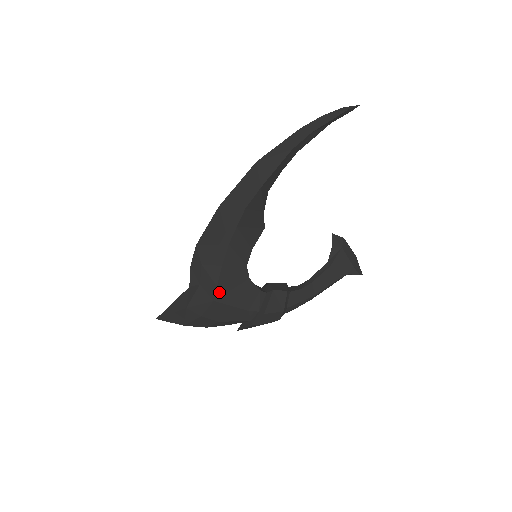
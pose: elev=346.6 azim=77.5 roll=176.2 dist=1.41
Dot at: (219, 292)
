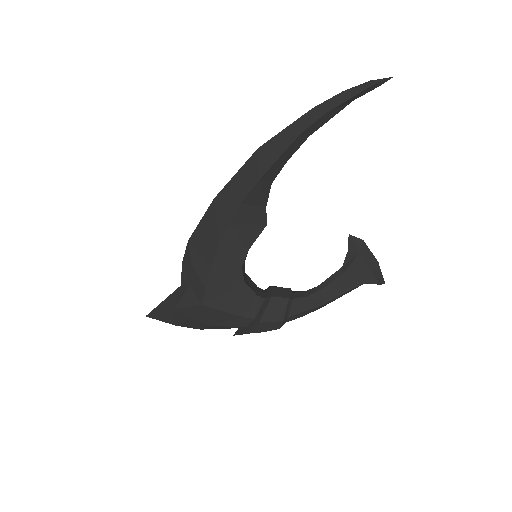
Dot at: (208, 295)
